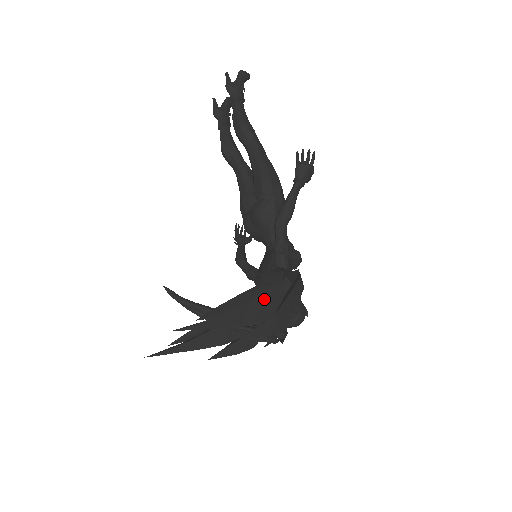
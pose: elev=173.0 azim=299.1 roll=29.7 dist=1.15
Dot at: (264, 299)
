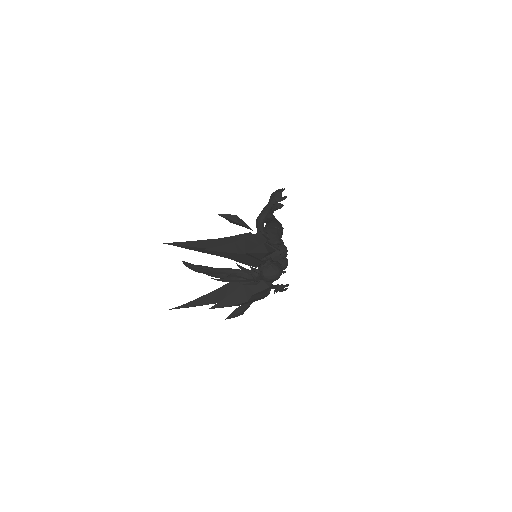
Dot at: (231, 241)
